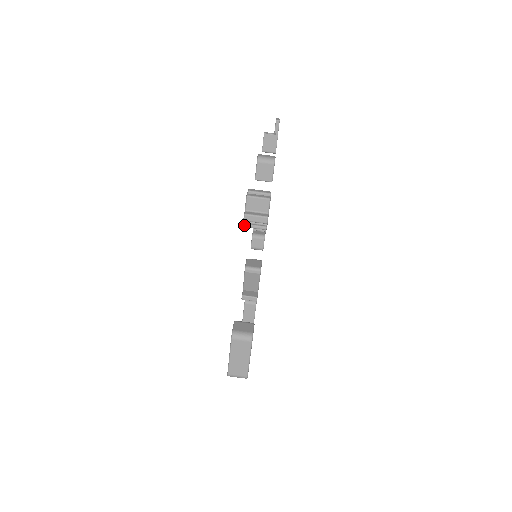
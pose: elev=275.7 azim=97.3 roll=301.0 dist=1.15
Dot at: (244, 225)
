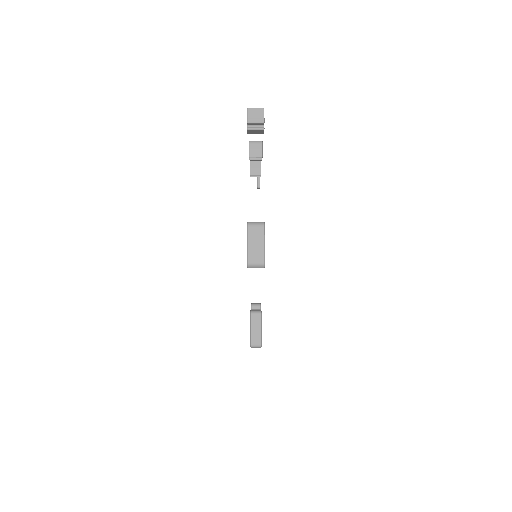
Dot at: (248, 128)
